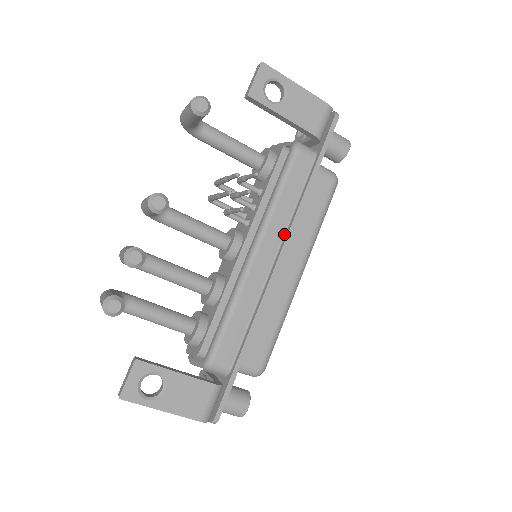
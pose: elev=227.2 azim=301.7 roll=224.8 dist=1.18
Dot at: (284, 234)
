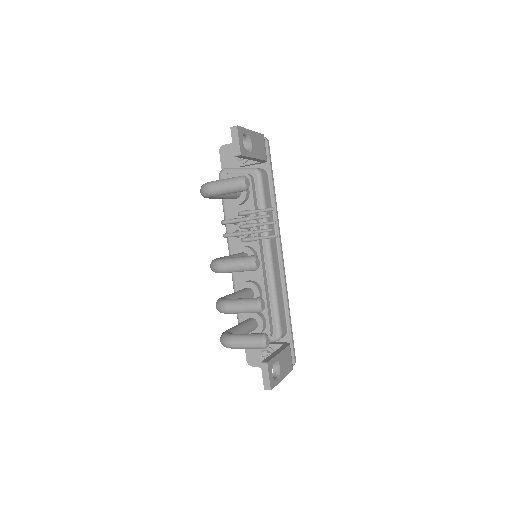
Dot at: (275, 234)
